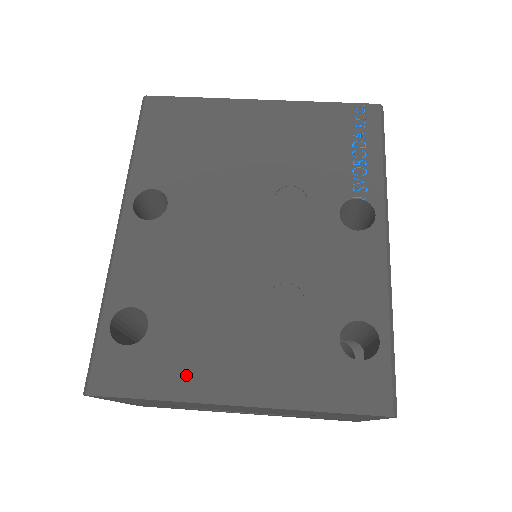
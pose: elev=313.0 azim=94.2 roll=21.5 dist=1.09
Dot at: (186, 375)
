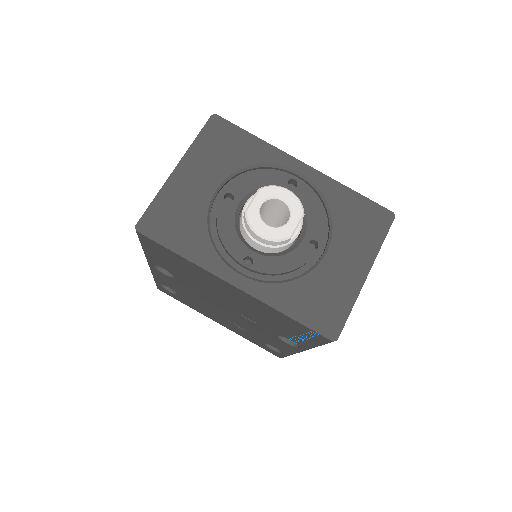
Dot at: (197, 309)
